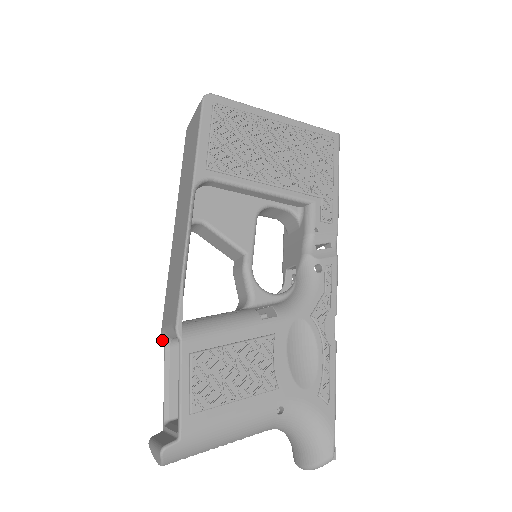
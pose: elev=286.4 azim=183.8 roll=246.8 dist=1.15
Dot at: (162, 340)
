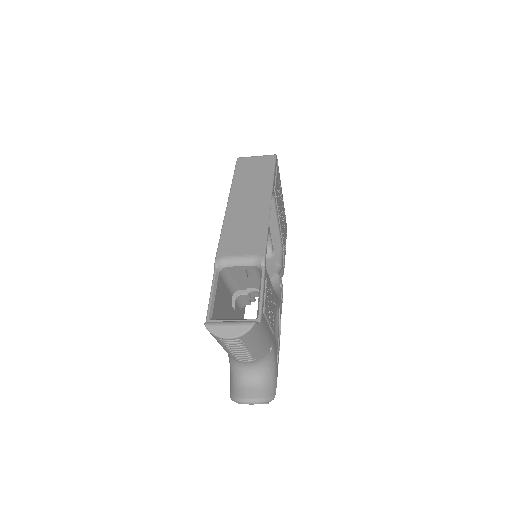
Dot at: (216, 264)
